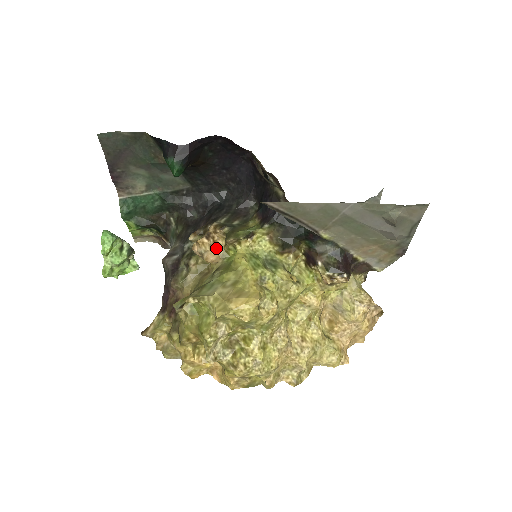
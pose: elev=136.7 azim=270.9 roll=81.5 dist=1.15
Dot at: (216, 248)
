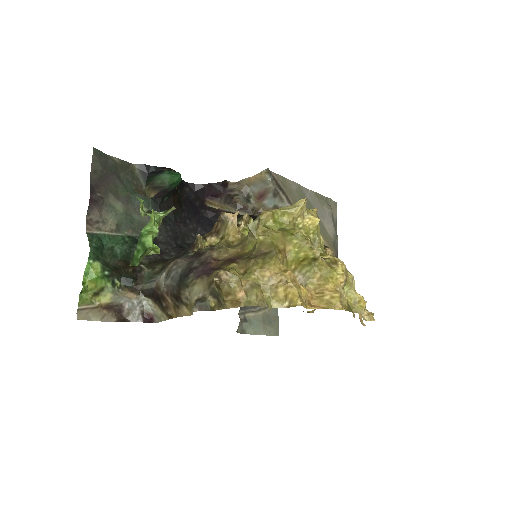
Dot at: occluded
